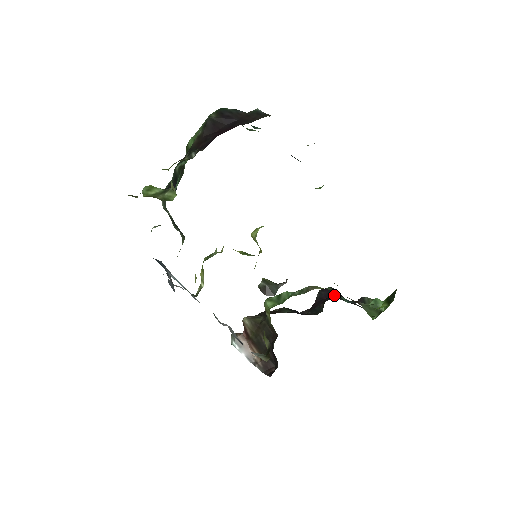
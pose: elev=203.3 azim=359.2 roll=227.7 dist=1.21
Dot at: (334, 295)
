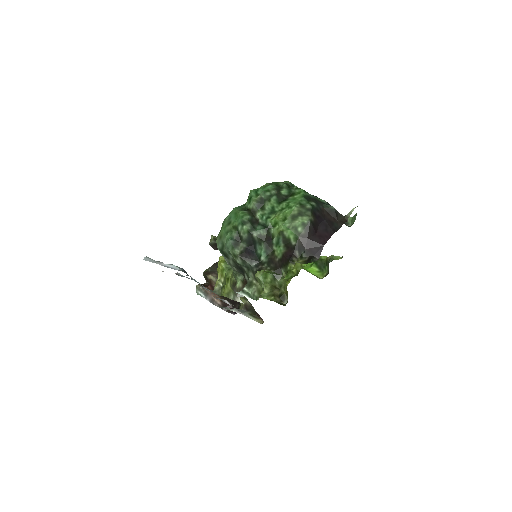
Dot at: occluded
